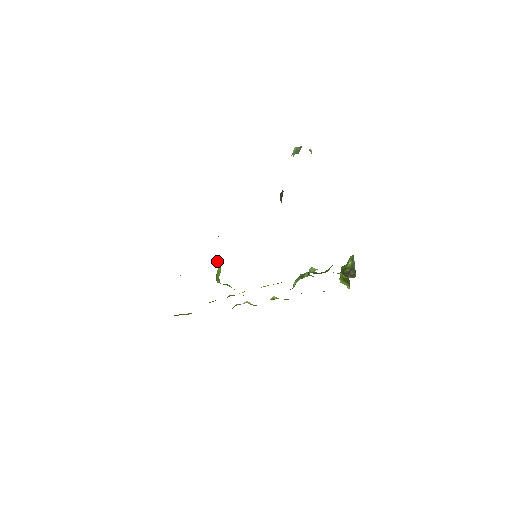
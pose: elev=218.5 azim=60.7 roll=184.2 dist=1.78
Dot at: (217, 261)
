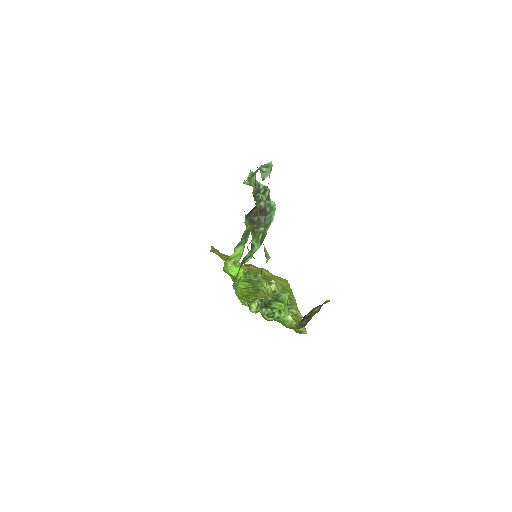
Dot at: (238, 245)
